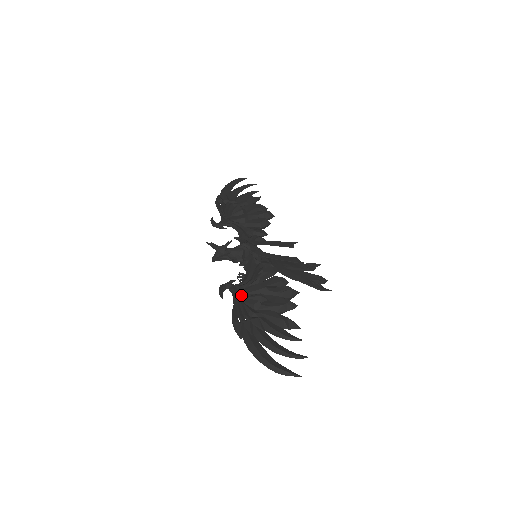
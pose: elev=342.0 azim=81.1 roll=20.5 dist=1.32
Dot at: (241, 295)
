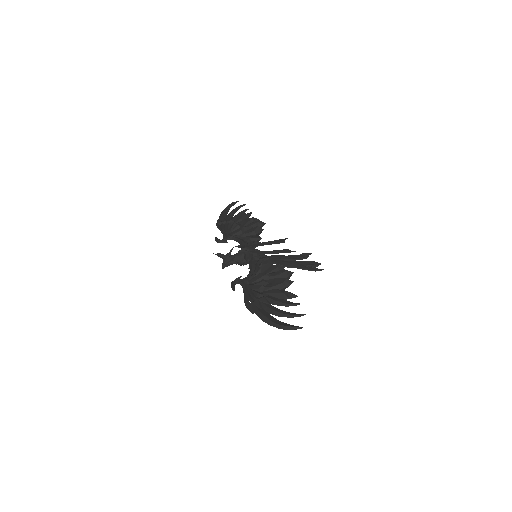
Dot at: (248, 285)
